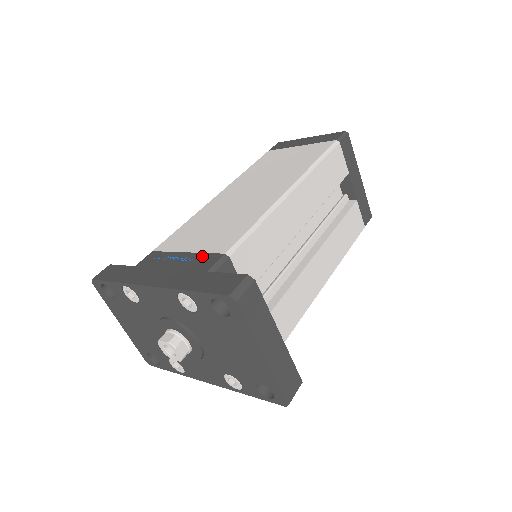
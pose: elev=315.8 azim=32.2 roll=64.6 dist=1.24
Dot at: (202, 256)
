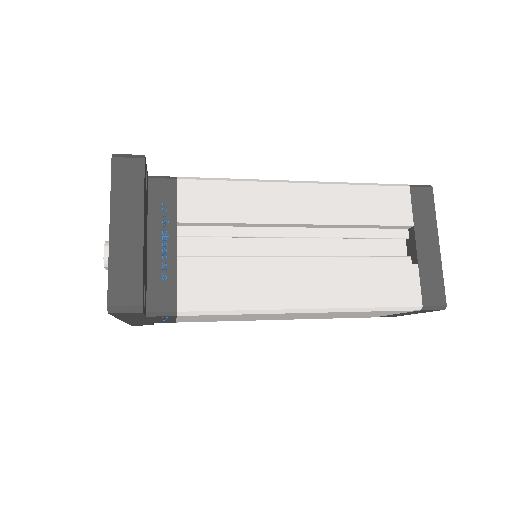
Dot at: occluded
